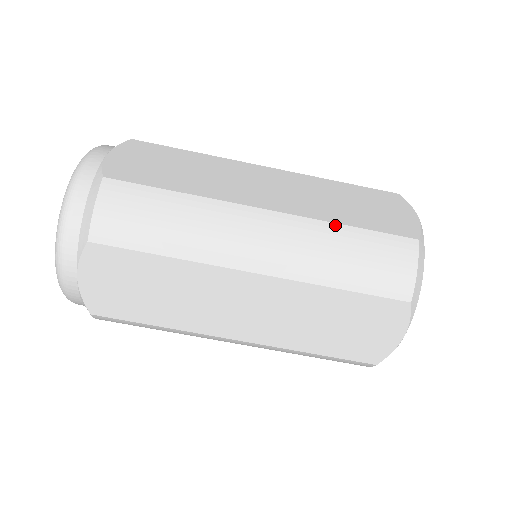
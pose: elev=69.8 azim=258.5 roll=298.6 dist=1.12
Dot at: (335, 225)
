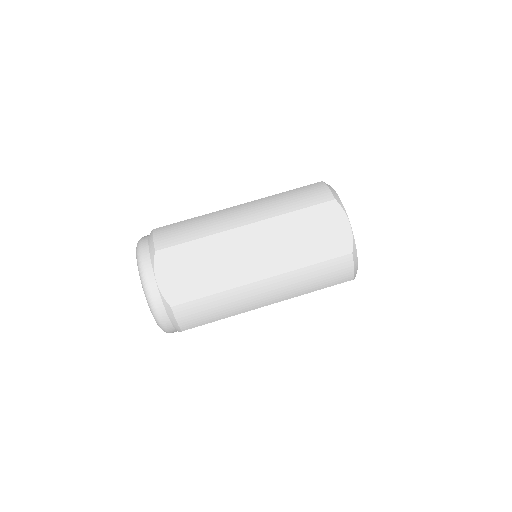
Dot at: (277, 194)
